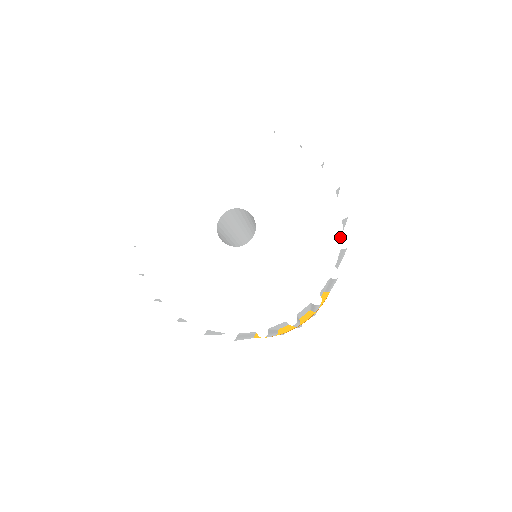
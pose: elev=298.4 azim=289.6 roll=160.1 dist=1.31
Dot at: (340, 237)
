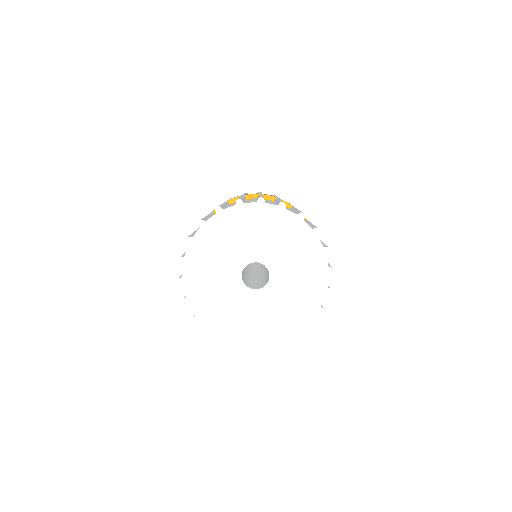
Dot at: (311, 230)
